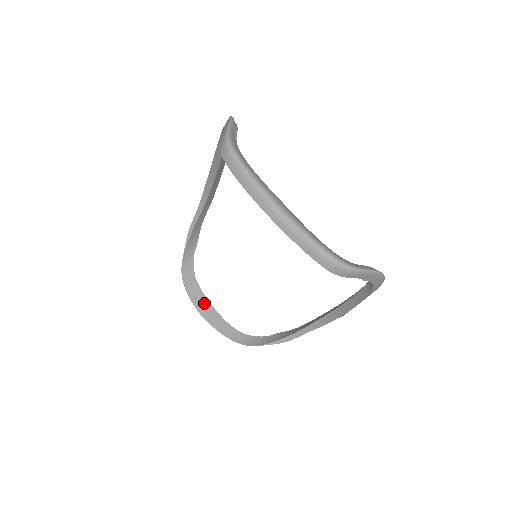
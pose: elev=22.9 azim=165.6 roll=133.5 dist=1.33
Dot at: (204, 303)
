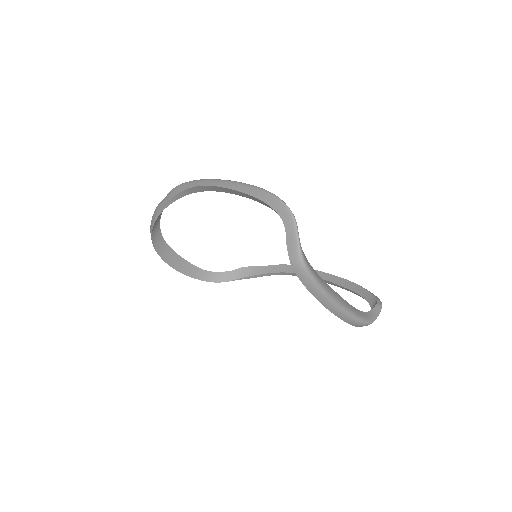
Dot at: (174, 257)
